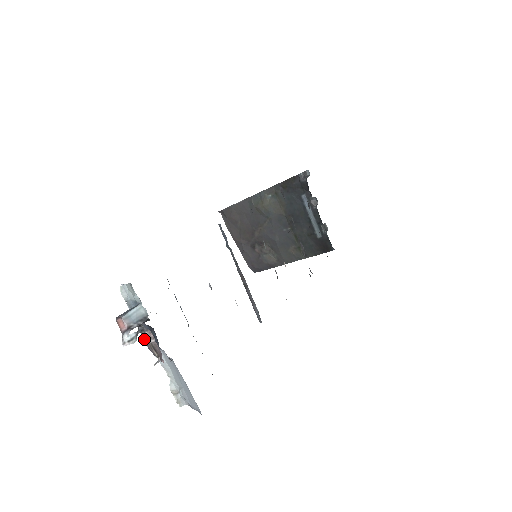
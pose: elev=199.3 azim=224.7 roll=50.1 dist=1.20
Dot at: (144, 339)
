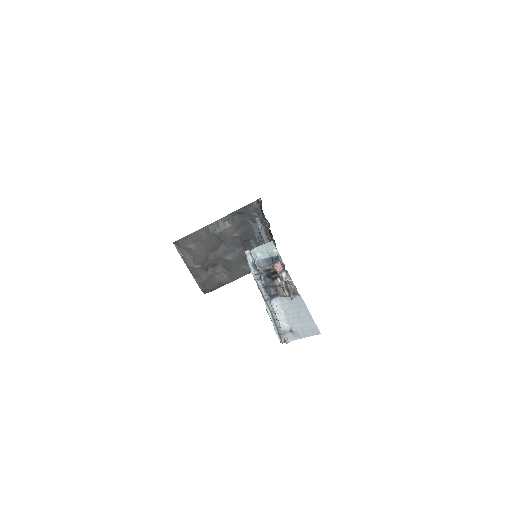
Dot at: (266, 291)
